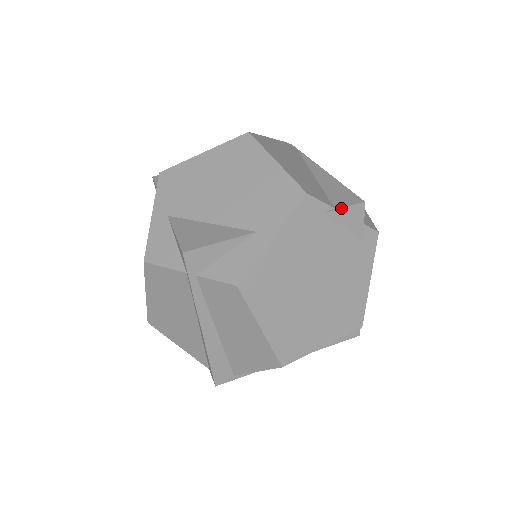
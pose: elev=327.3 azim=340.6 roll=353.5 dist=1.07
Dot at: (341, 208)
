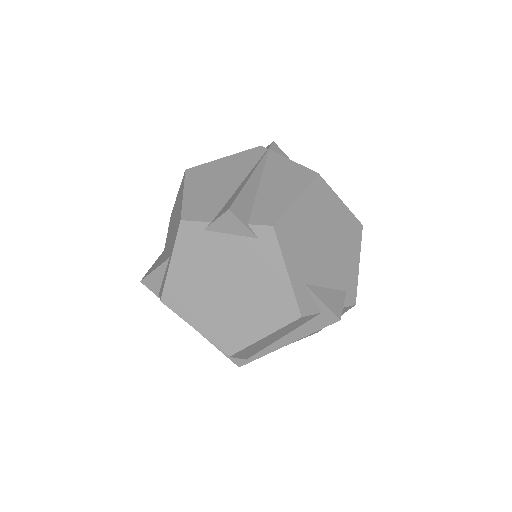
Dot at: (214, 221)
